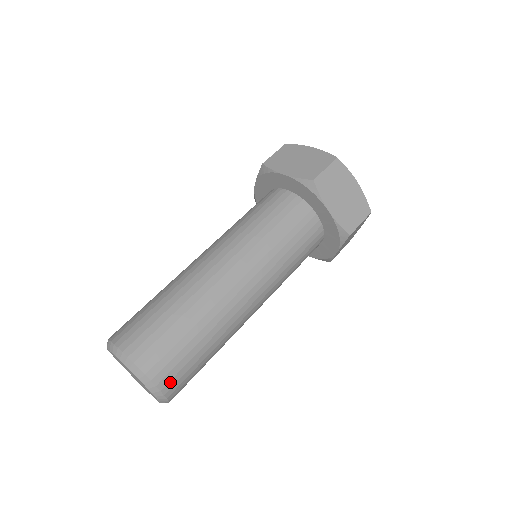
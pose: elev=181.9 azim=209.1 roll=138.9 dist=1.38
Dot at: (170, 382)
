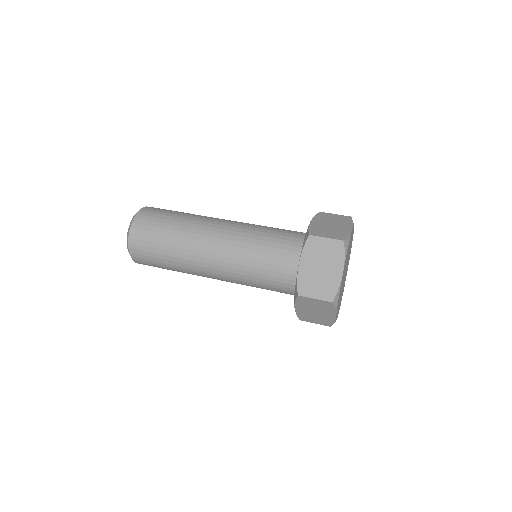
Dot at: (143, 216)
